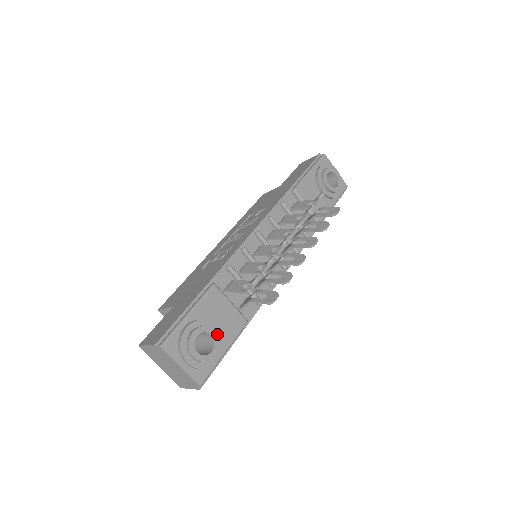
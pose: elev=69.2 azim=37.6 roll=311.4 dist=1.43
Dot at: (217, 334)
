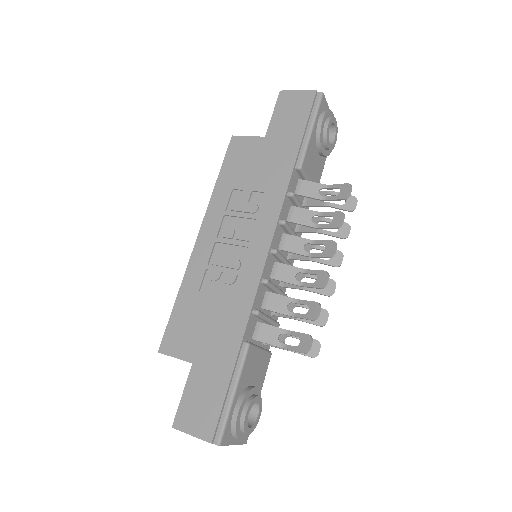
Dot at: (257, 393)
